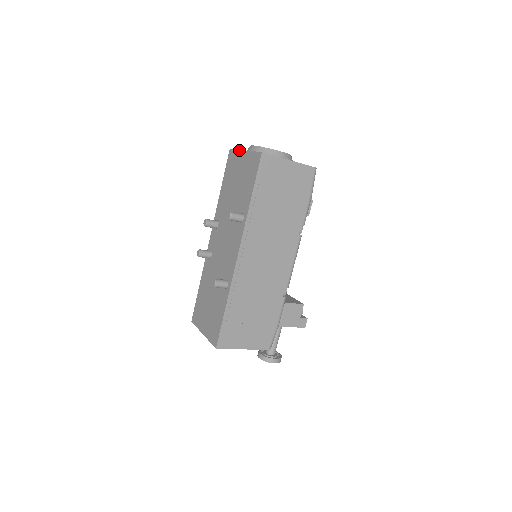
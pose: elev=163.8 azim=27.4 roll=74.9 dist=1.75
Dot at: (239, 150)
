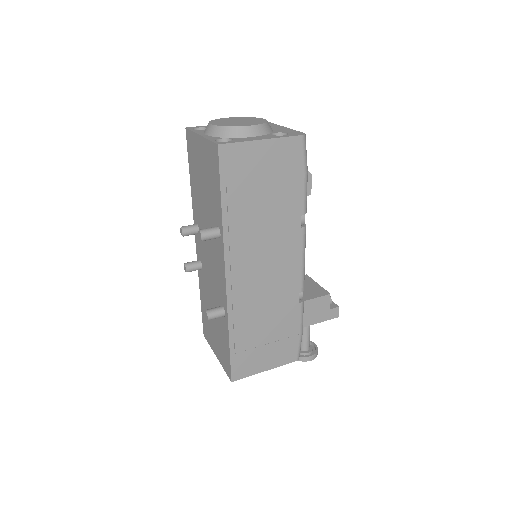
Dot at: (194, 133)
